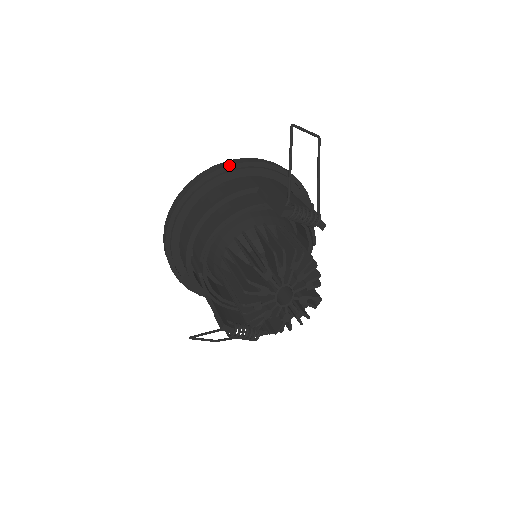
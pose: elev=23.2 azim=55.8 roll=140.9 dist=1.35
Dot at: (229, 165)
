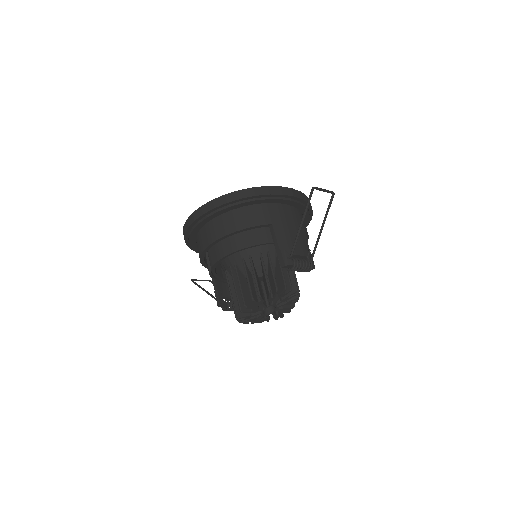
Dot at: (251, 196)
